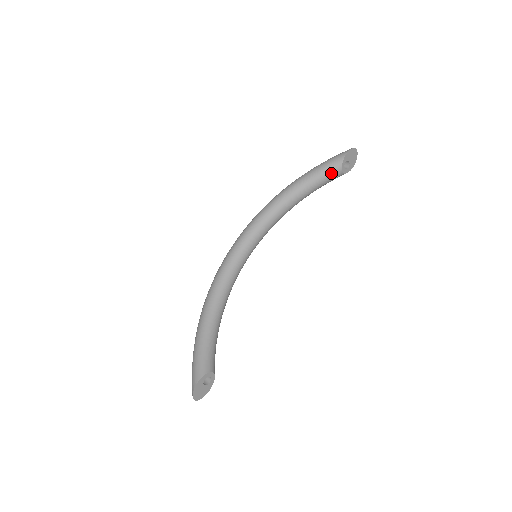
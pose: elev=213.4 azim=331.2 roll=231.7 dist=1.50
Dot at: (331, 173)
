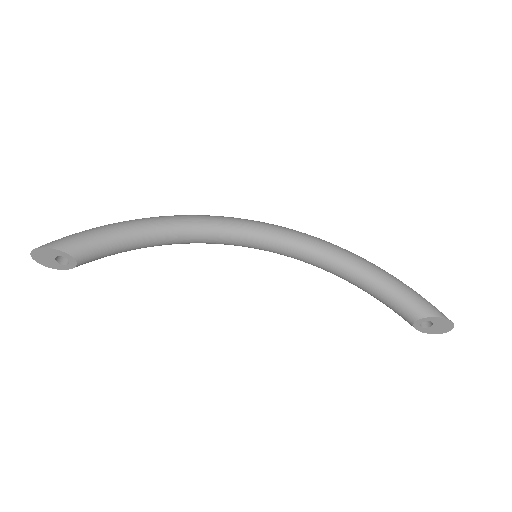
Dot at: (406, 308)
